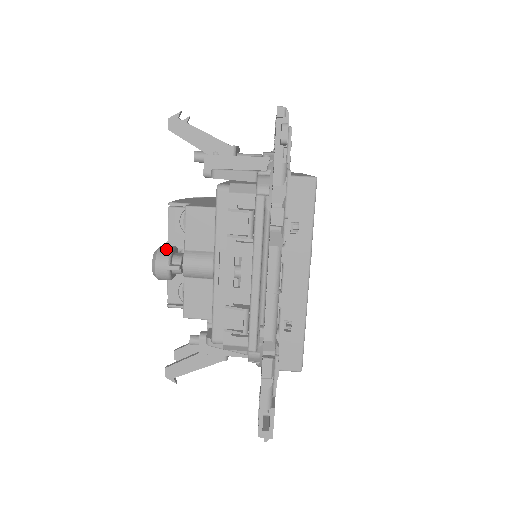
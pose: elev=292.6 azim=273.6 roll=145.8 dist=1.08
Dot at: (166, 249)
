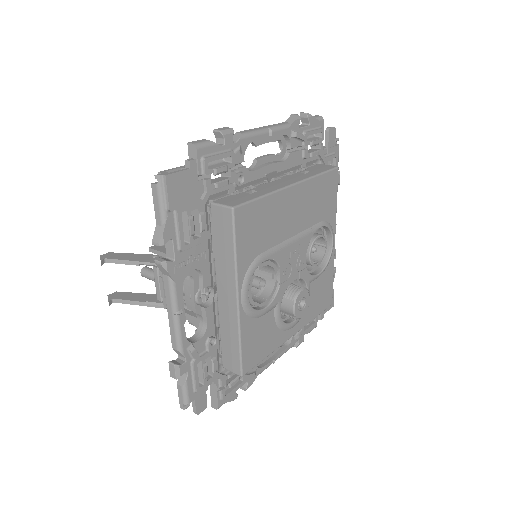
Dot at: occluded
